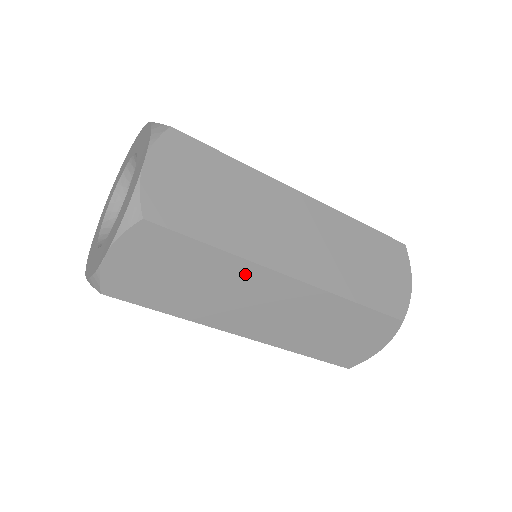
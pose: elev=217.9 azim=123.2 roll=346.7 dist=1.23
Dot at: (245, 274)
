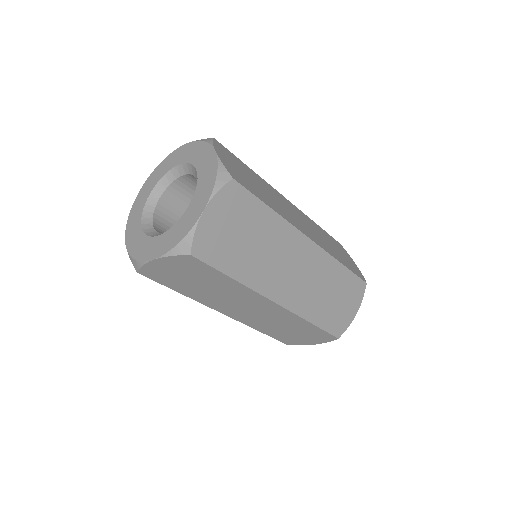
Dot at: (245, 293)
